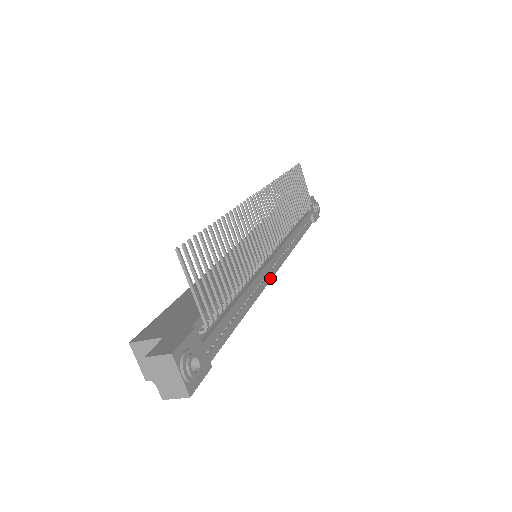
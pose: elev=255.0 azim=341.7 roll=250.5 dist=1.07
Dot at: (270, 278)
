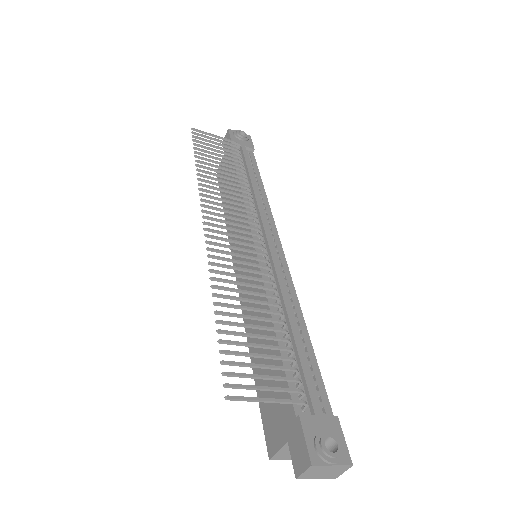
Dot at: (285, 264)
